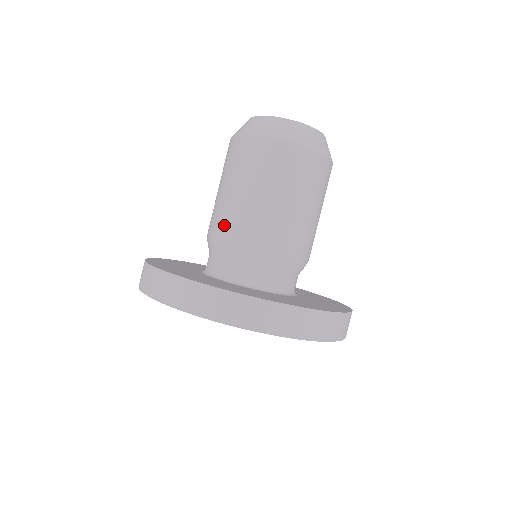
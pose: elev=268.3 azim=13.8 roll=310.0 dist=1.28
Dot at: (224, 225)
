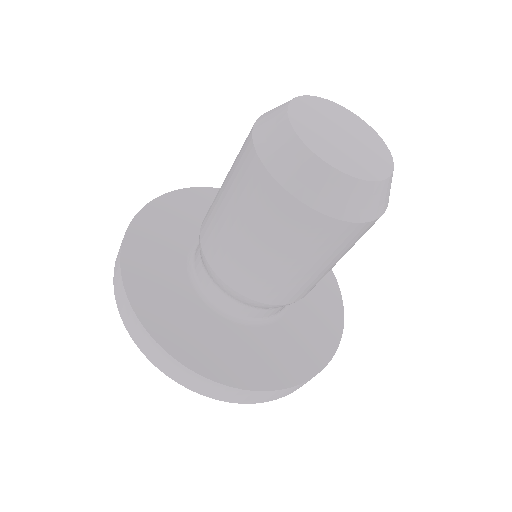
Dot at: (279, 296)
